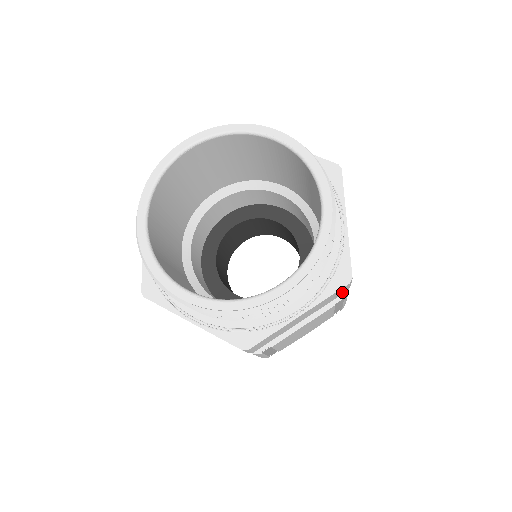
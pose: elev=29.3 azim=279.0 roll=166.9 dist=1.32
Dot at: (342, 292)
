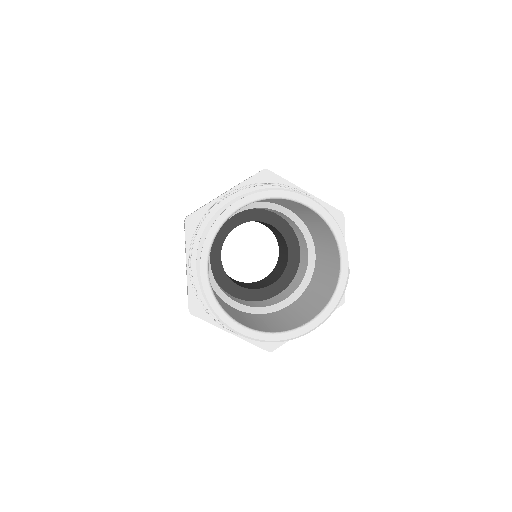
Dot at: occluded
